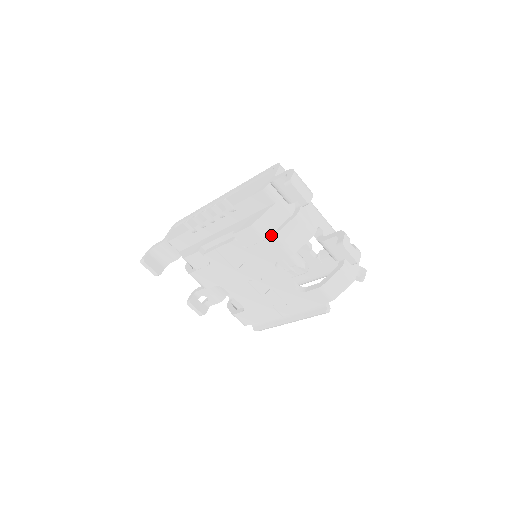
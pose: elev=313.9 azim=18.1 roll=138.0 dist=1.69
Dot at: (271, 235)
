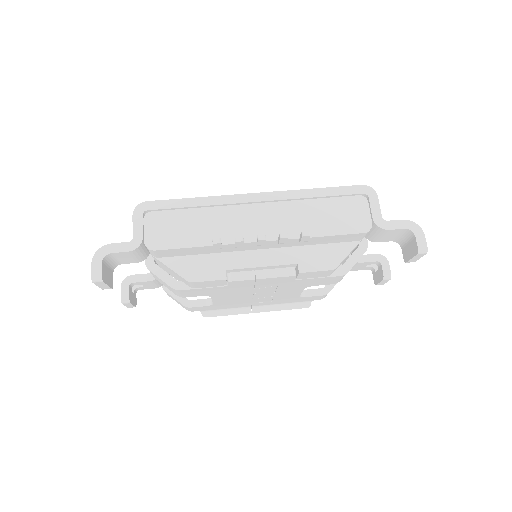
Dot at: (339, 272)
